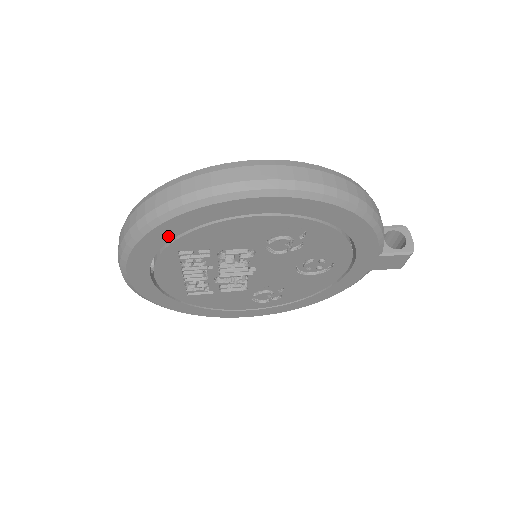
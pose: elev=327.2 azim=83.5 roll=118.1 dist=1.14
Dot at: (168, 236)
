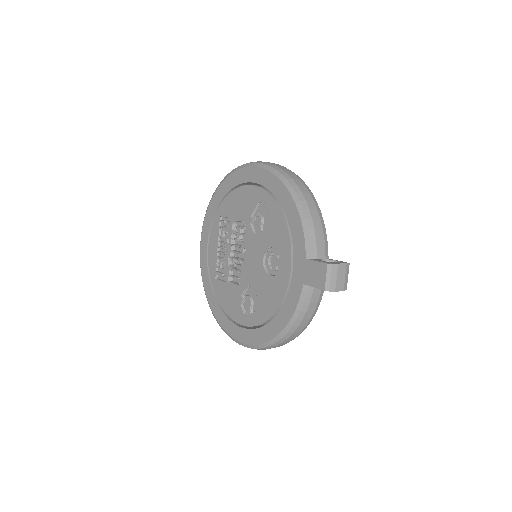
Dot at: (219, 199)
